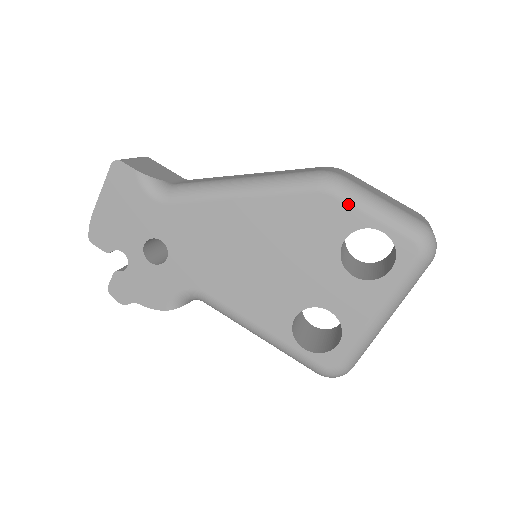
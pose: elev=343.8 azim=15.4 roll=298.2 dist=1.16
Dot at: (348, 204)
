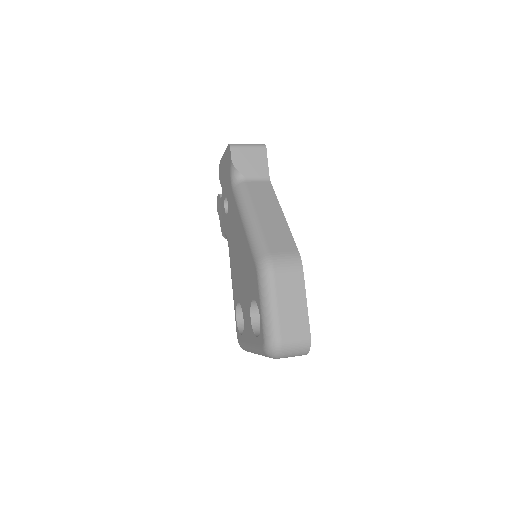
Dot at: (258, 287)
